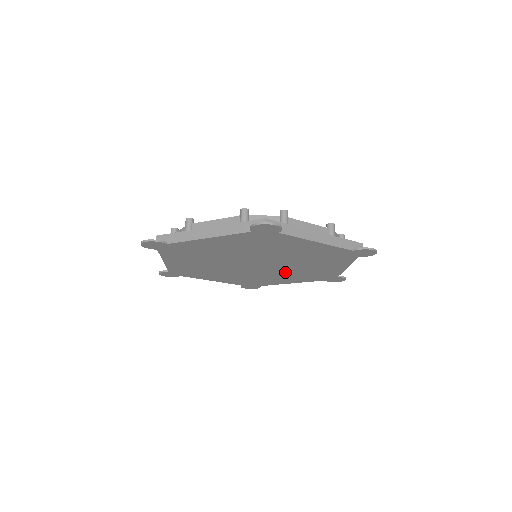
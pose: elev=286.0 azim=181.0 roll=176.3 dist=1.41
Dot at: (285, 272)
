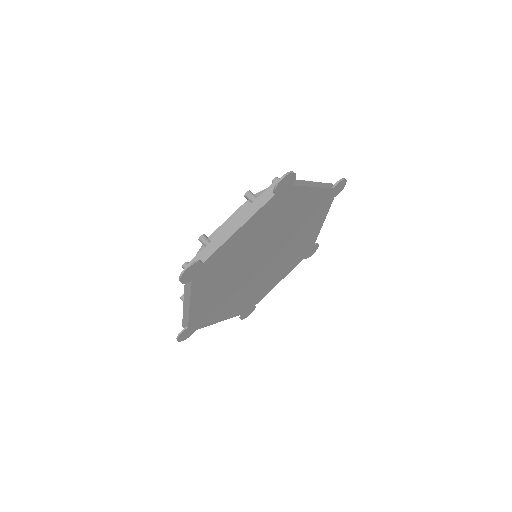
Dot at: (280, 261)
